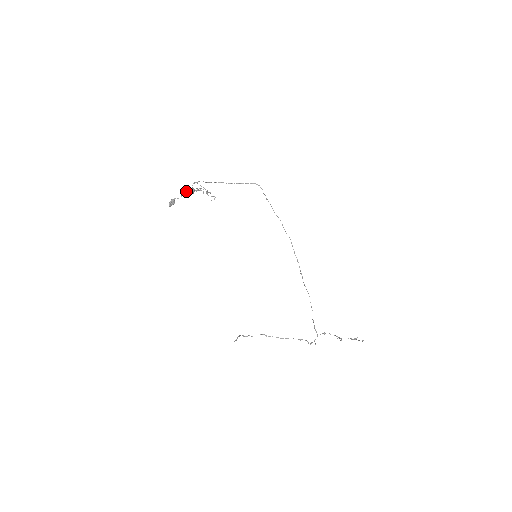
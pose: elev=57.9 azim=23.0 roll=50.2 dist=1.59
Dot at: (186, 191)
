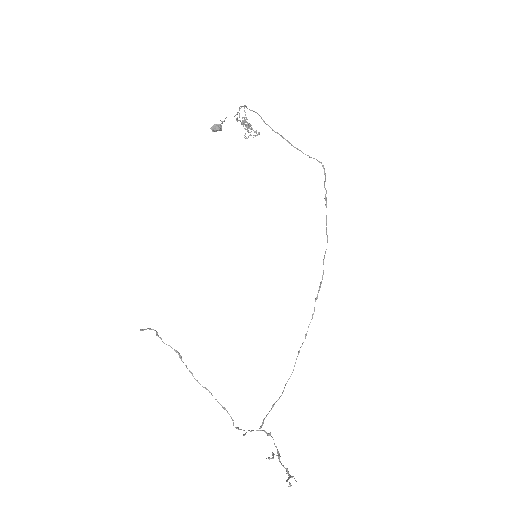
Dot at: (234, 116)
